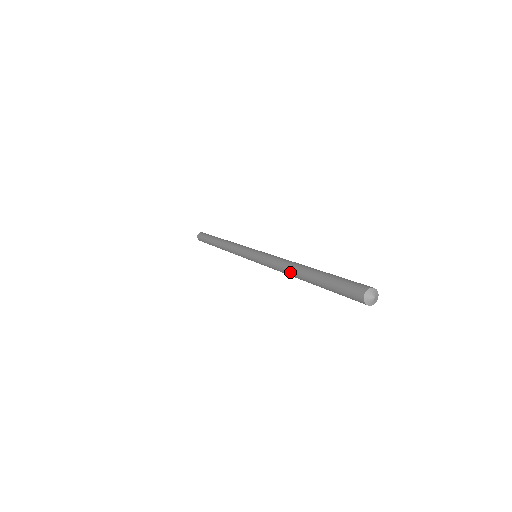
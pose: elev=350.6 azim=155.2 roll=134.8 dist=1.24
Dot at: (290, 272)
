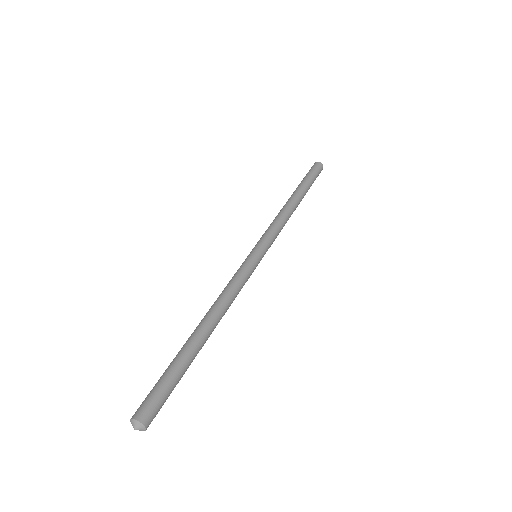
Dot at: occluded
